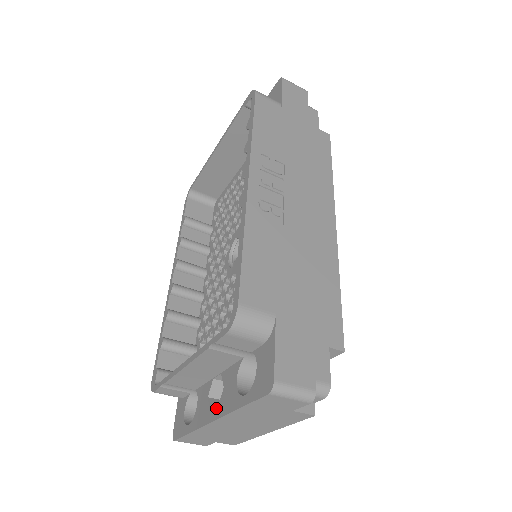
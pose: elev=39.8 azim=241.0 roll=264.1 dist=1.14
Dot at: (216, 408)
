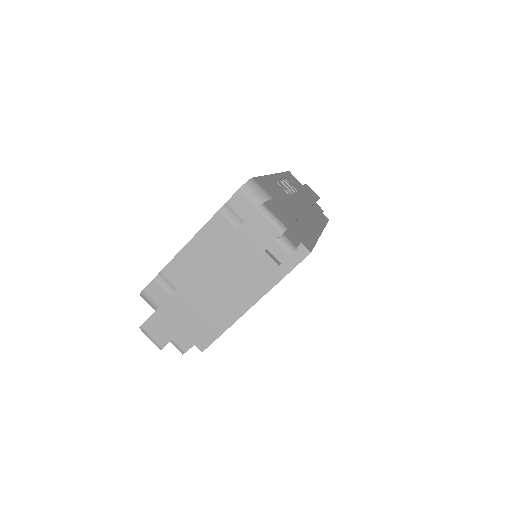
Dot at: occluded
